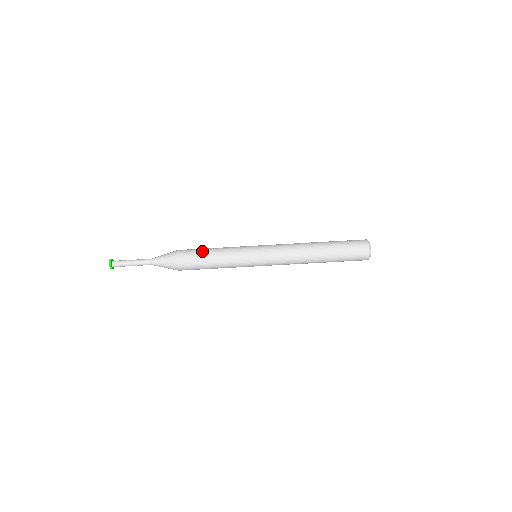
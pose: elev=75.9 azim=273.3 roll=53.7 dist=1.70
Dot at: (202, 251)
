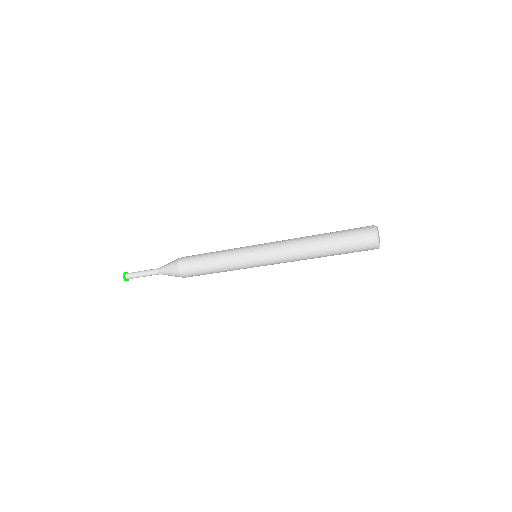
Dot at: (205, 274)
